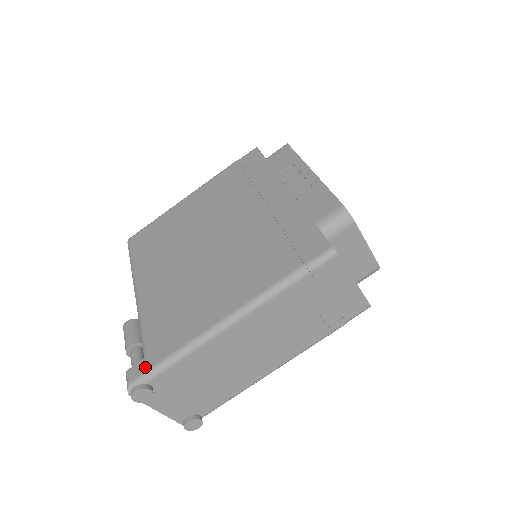
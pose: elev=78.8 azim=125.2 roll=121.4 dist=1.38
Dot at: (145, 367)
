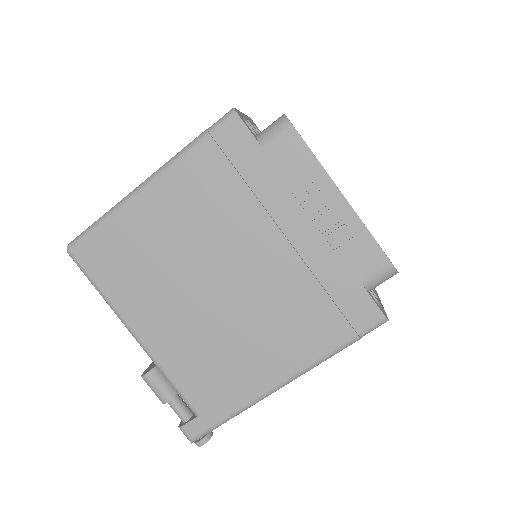
Dot at: (203, 426)
